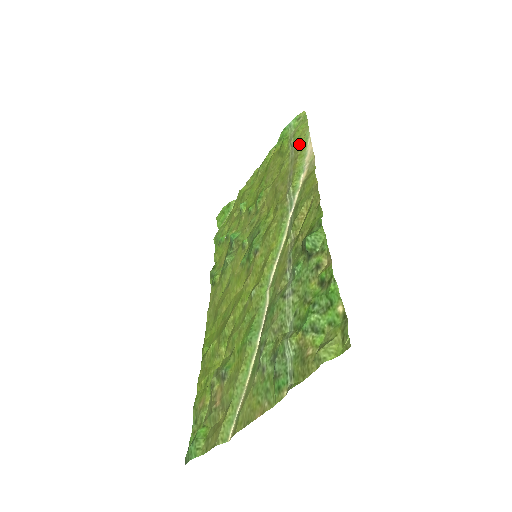
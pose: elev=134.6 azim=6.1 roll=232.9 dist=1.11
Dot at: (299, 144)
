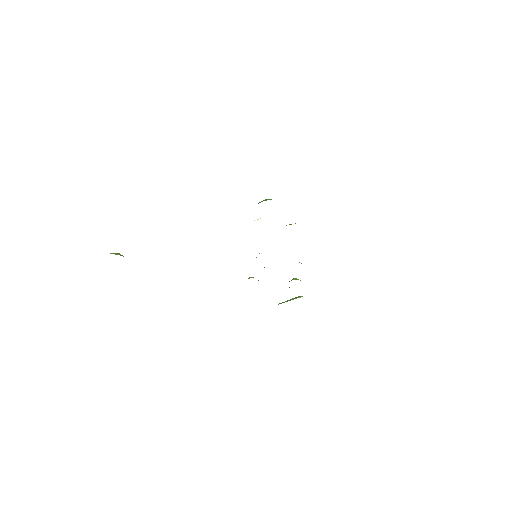
Dot at: occluded
